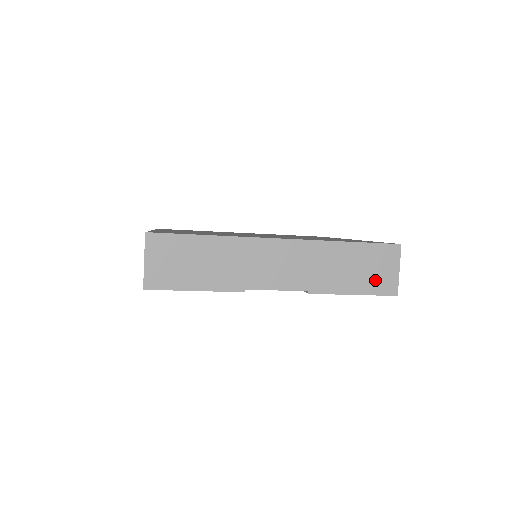
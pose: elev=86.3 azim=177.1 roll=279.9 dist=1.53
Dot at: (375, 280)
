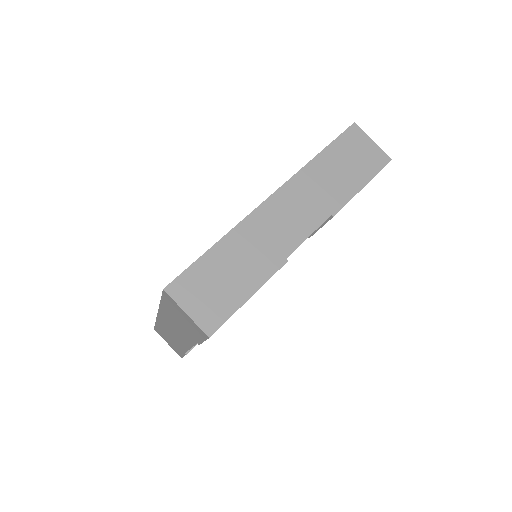
Dot at: (366, 163)
